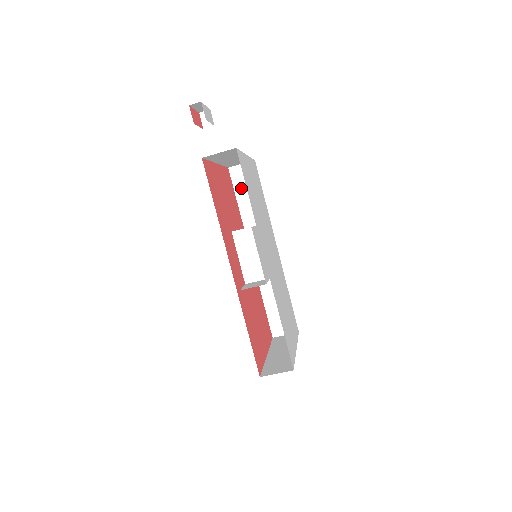
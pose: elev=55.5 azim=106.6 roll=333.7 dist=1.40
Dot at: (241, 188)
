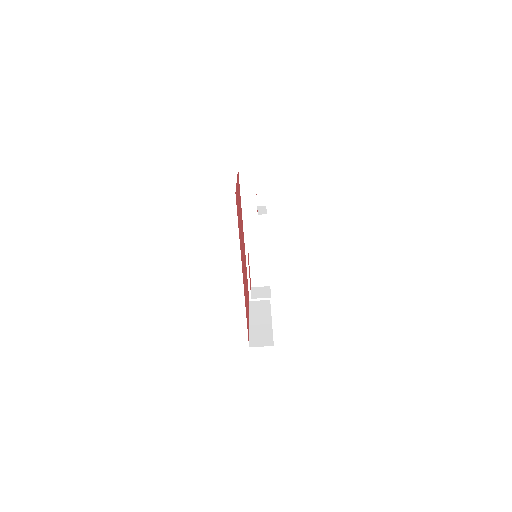
Dot at: (246, 187)
